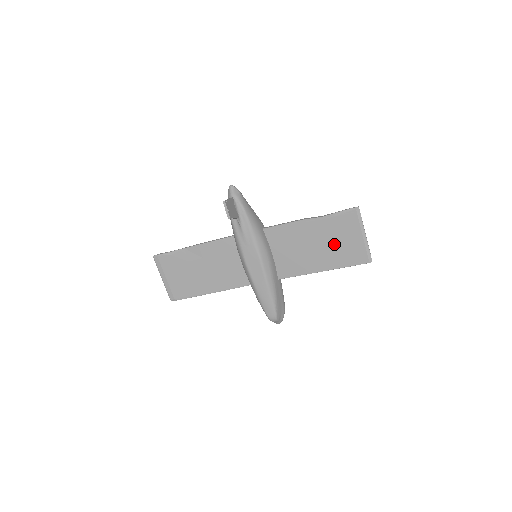
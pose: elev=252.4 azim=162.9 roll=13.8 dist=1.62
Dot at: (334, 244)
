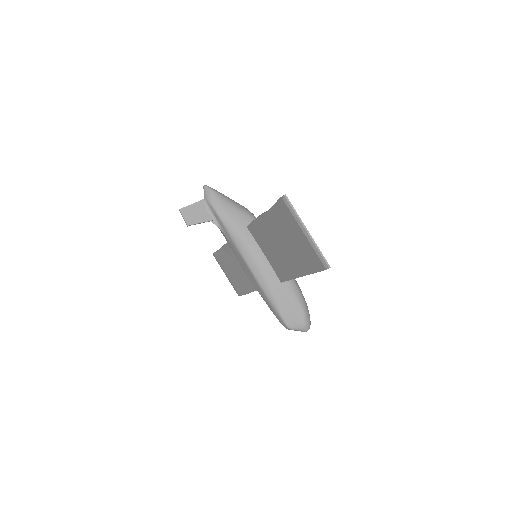
Dot at: (291, 244)
